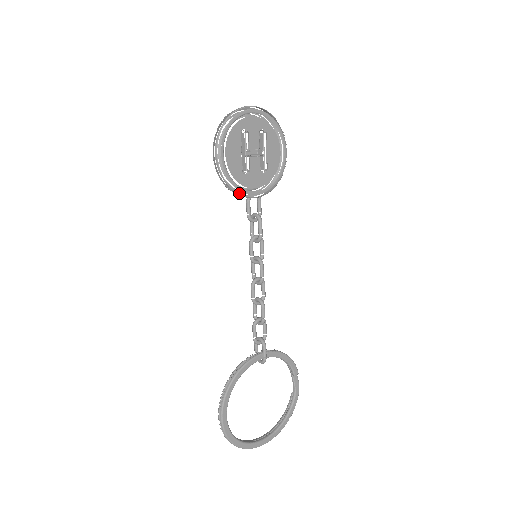
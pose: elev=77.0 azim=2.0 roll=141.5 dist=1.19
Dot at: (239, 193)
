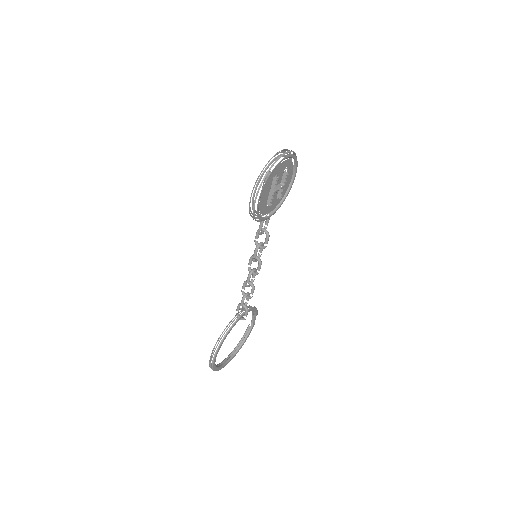
Dot at: occluded
